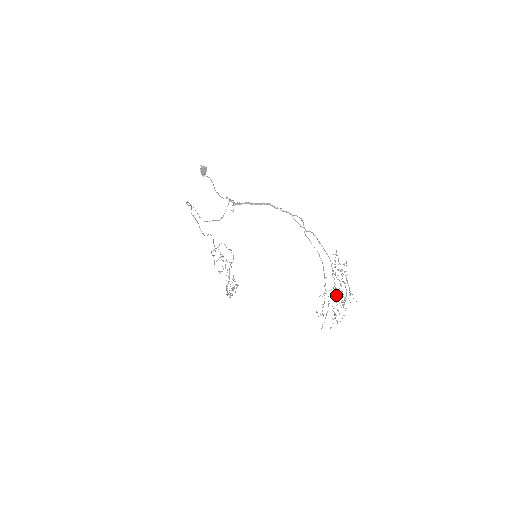
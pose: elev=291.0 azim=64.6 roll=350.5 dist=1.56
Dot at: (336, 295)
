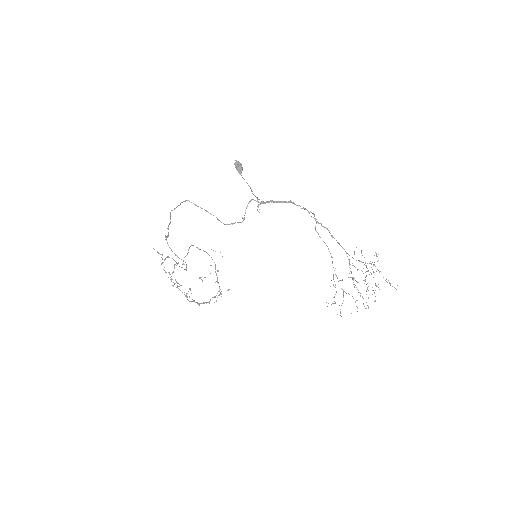
Dot at: (354, 284)
